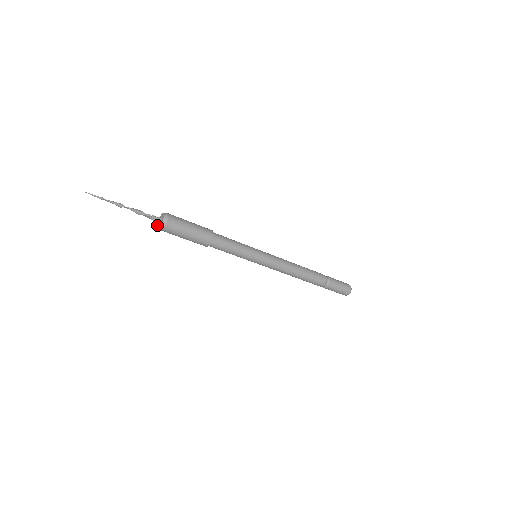
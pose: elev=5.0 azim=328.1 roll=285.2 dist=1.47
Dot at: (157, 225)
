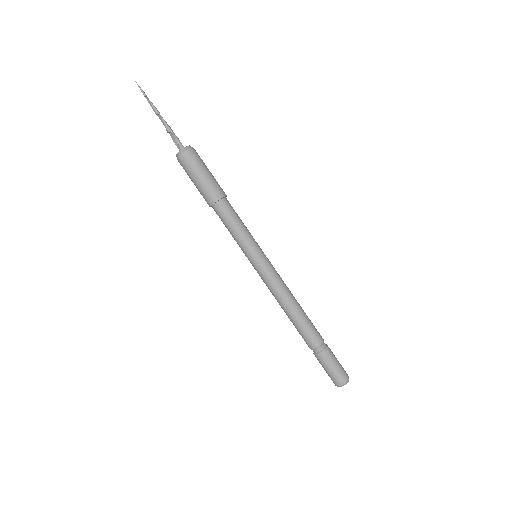
Dot at: (177, 155)
